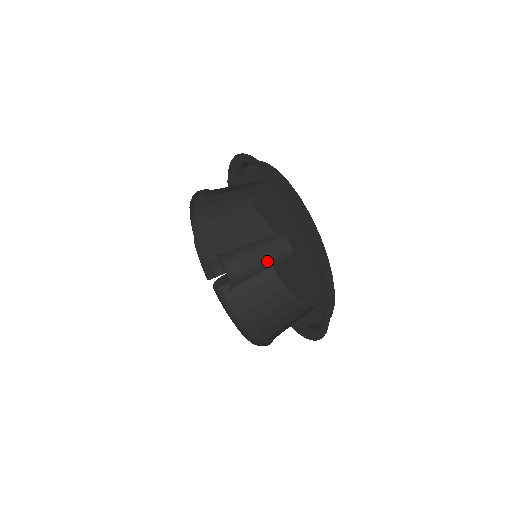
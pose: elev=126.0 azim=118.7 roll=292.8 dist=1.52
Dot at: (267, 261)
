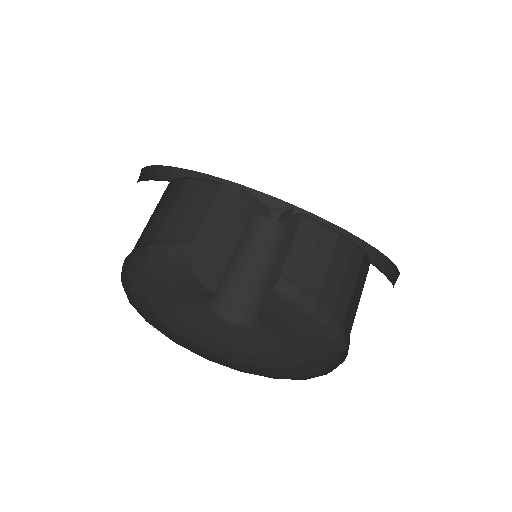
Dot at: (262, 264)
